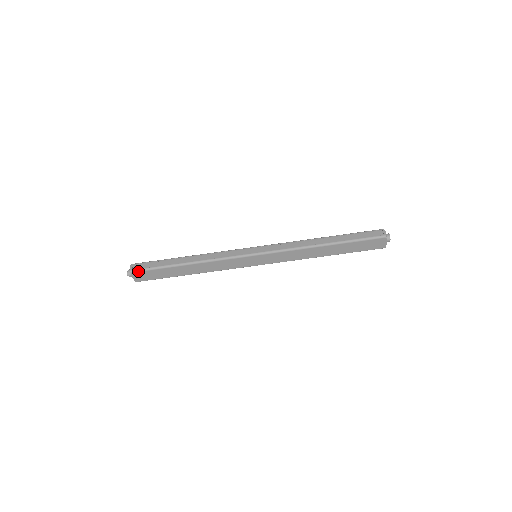
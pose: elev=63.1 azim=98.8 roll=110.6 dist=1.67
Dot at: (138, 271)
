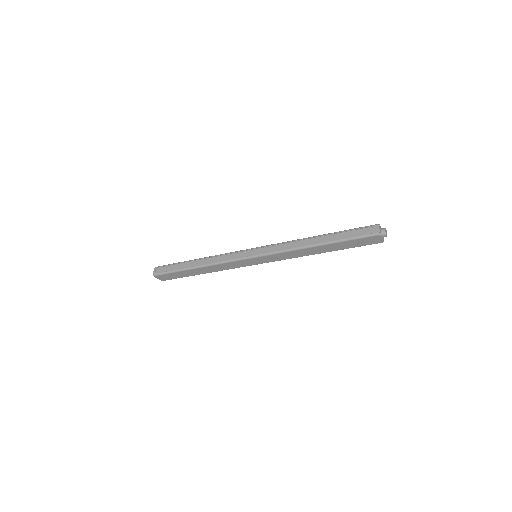
Dot at: (159, 275)
